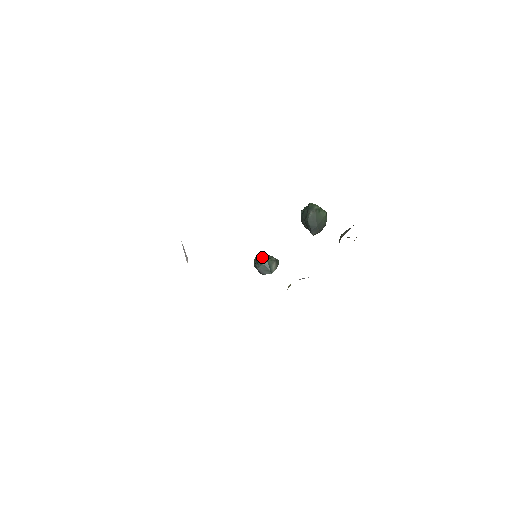
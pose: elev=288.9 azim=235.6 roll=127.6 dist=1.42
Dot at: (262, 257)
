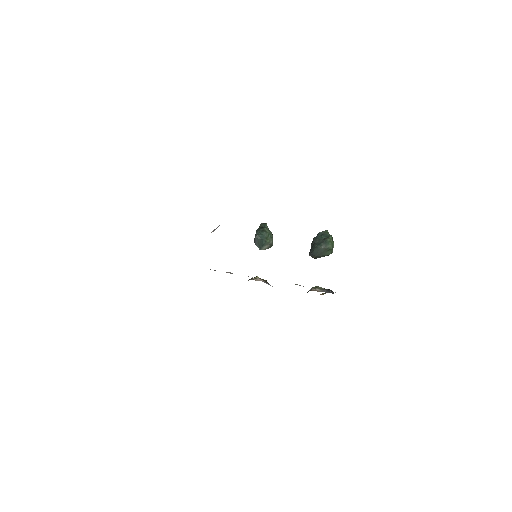
Dot at: (267, 233)
